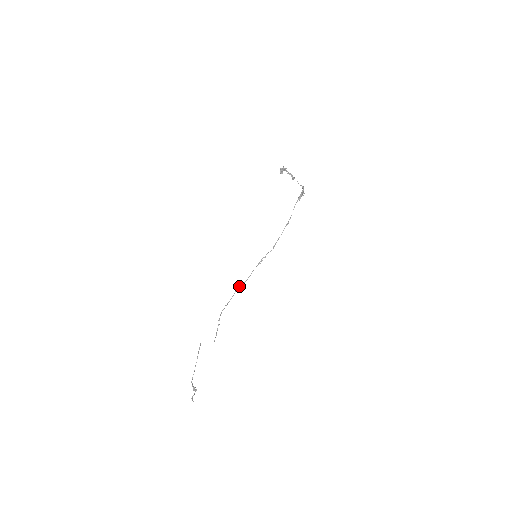
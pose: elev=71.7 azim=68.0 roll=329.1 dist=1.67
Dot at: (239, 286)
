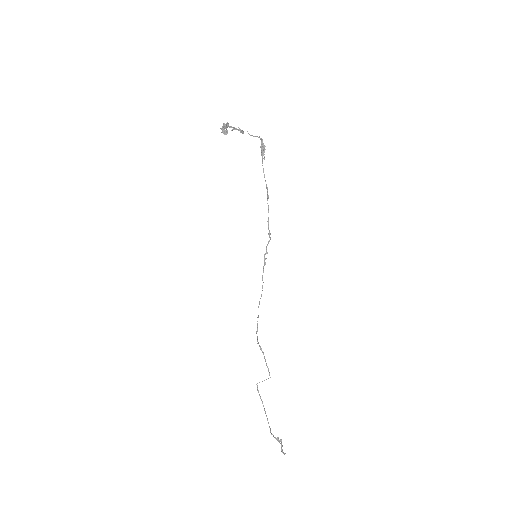
Dot at: occluded
